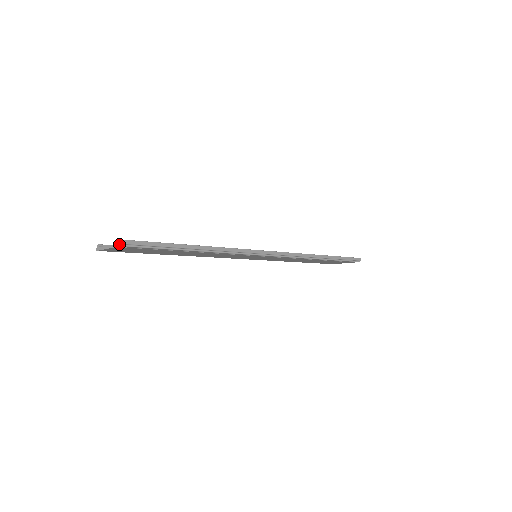
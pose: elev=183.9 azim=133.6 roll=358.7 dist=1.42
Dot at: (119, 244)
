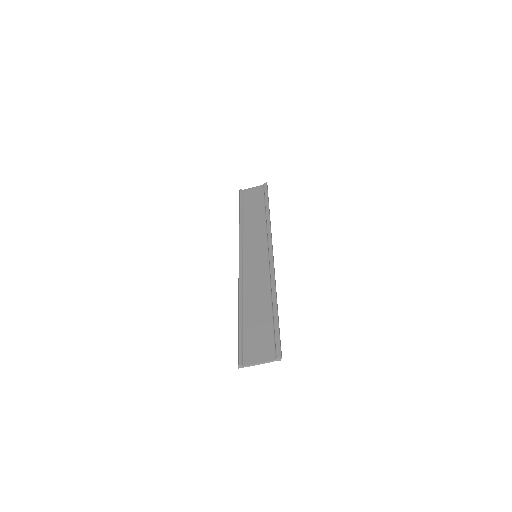
Dot at: (278, 360)
